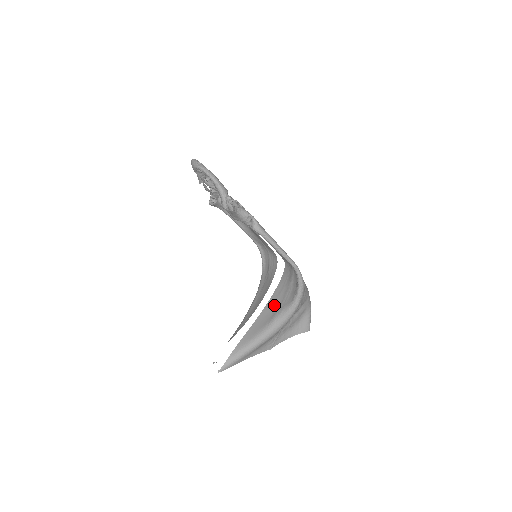
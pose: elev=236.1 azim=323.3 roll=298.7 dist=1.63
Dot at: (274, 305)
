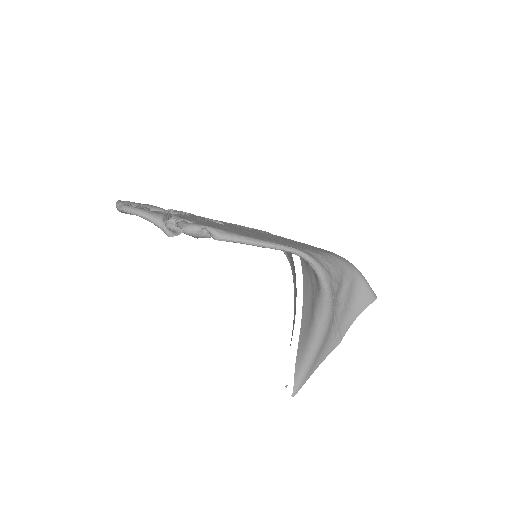
Dot at: (309, 298)
